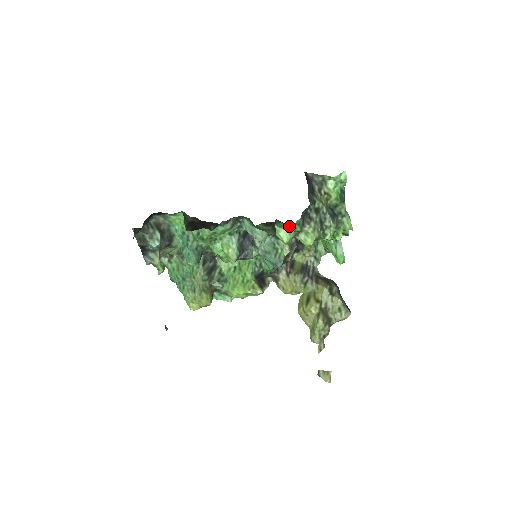
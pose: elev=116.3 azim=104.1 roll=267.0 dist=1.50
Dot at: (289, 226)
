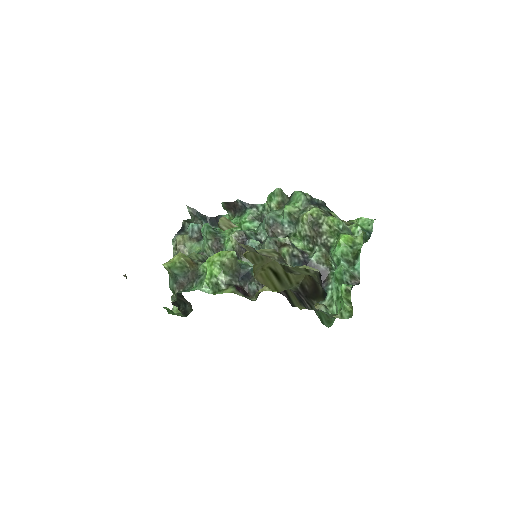
Dot at: (295, 191)
